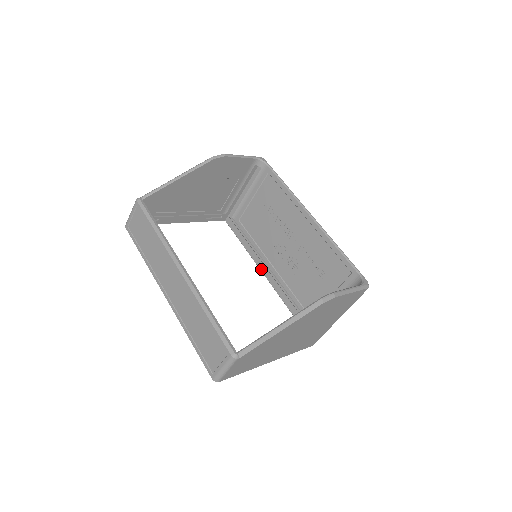
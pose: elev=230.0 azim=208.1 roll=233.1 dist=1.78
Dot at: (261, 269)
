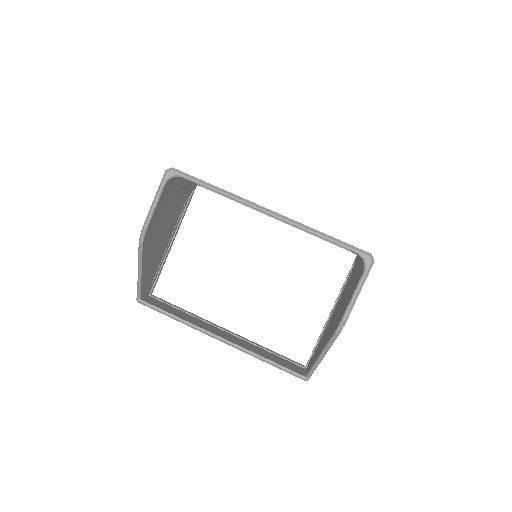
Dot at: occluded
